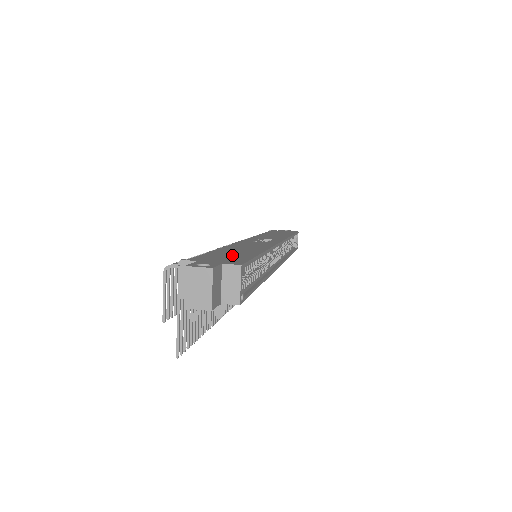
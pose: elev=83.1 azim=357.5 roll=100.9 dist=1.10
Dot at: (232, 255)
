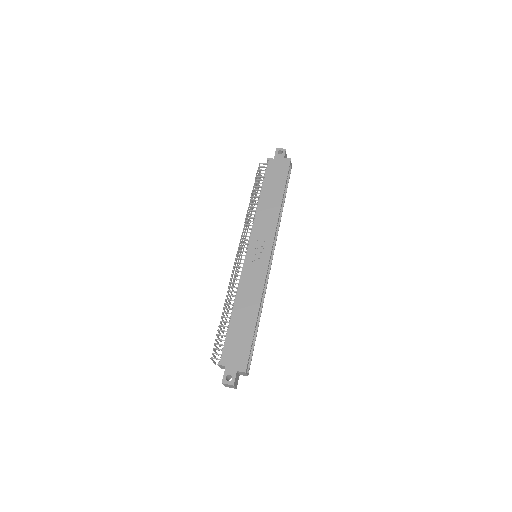
Dot at: (241, 339)
